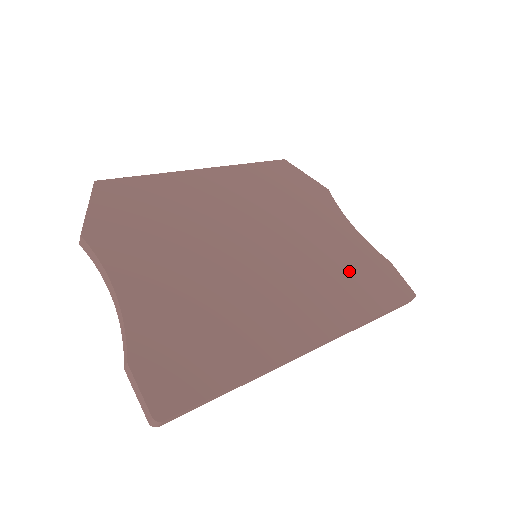
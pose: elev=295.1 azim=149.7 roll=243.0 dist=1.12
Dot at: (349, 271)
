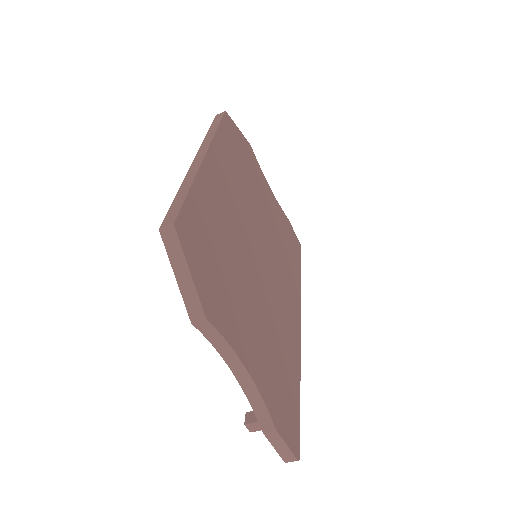
Dot at: (284, 242)
